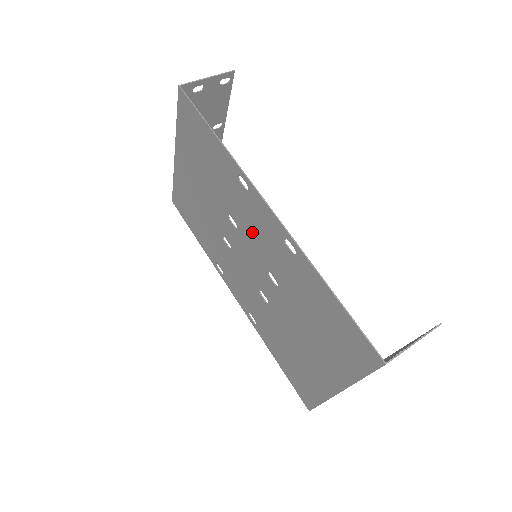
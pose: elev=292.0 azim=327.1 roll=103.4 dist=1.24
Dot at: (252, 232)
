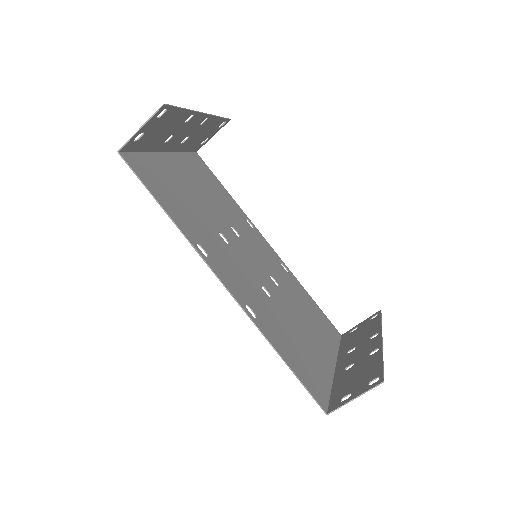
Dot at: (234, 265)
